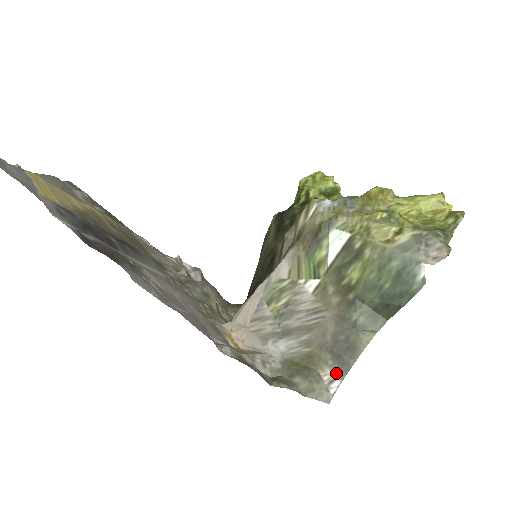
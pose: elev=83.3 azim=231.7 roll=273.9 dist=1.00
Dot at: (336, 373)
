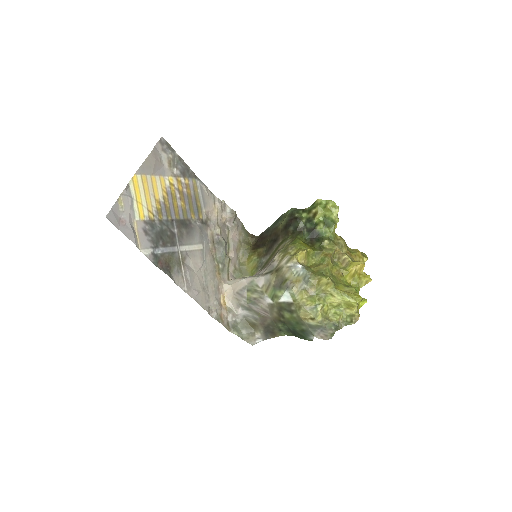
Dot at: (262, 337)
